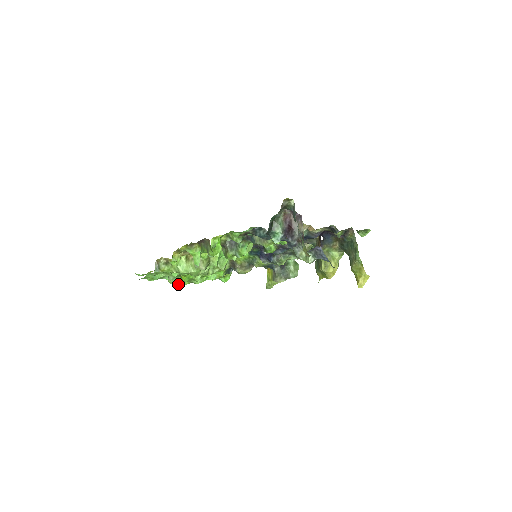
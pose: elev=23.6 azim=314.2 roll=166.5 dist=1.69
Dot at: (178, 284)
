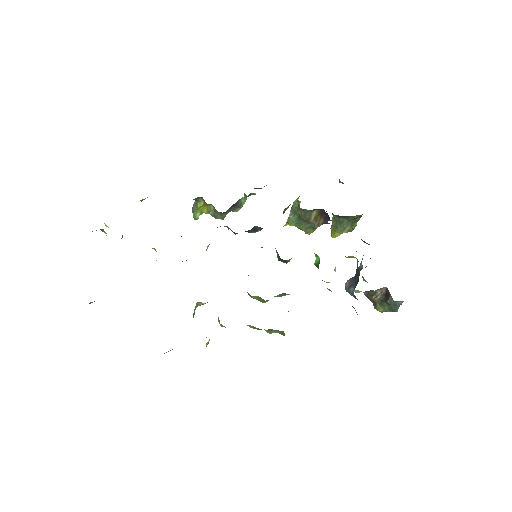
Dot at: occluded
